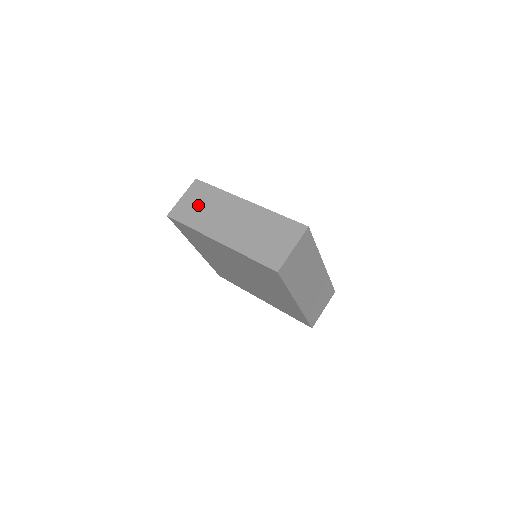
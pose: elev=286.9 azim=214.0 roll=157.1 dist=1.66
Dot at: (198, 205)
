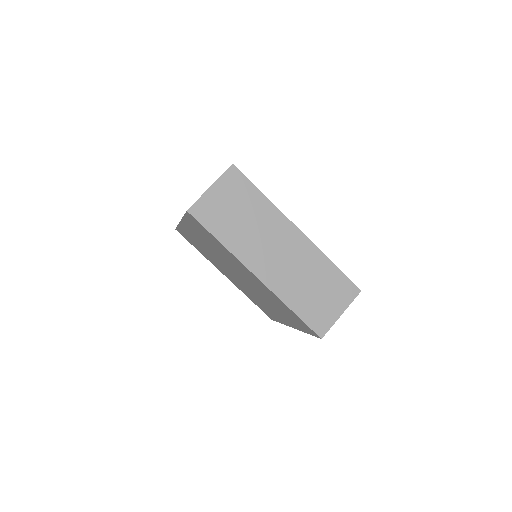
Dot at: occluded
